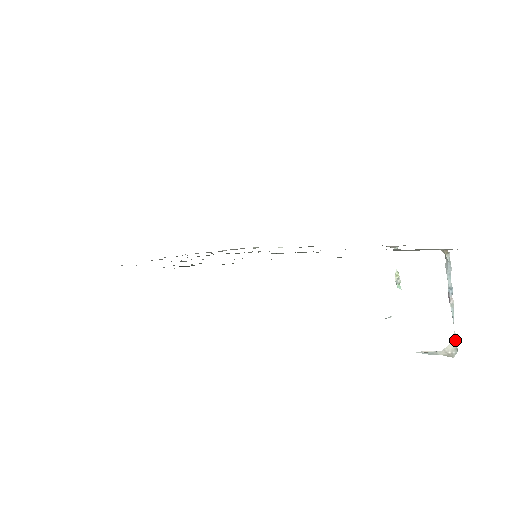
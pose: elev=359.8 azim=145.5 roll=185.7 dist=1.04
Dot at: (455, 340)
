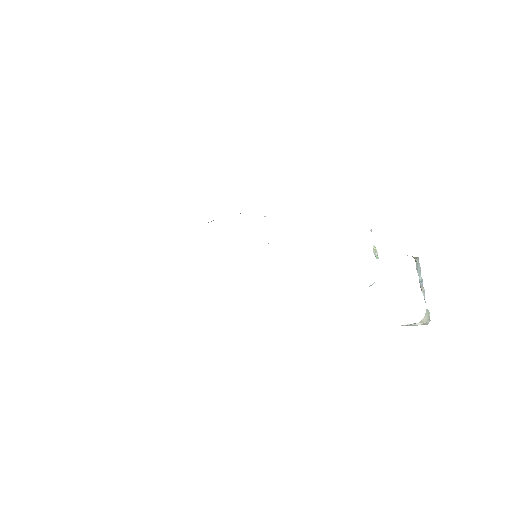
Dot at: (428, 314)
